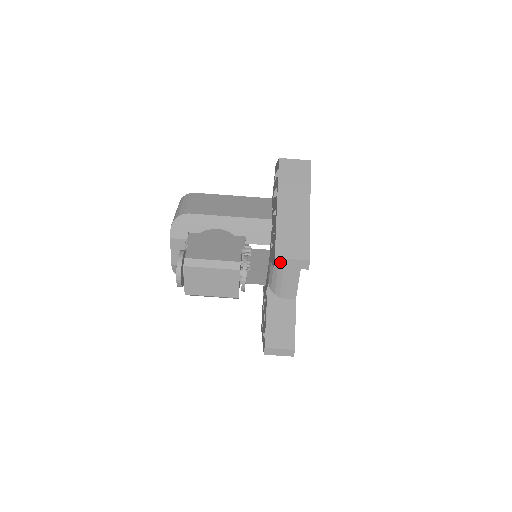
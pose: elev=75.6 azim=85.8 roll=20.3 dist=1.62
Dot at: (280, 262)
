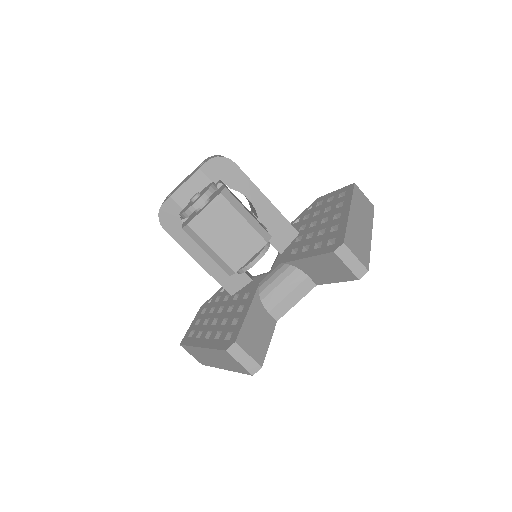
Dot at: (344, 251)
